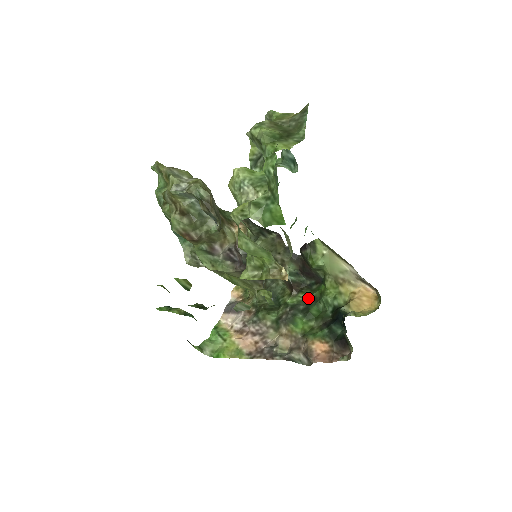
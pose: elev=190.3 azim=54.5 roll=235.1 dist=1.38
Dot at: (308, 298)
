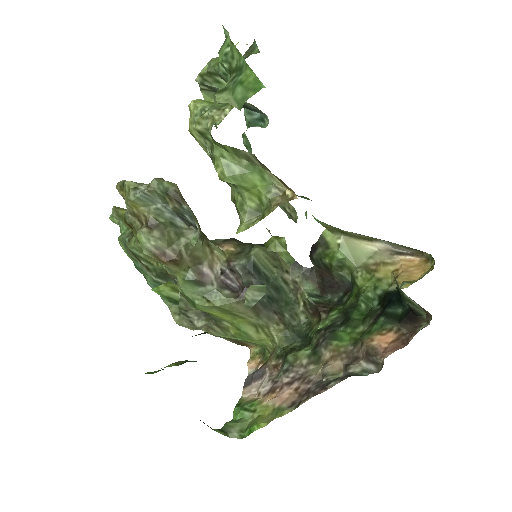
Dot at: (342, 310)
